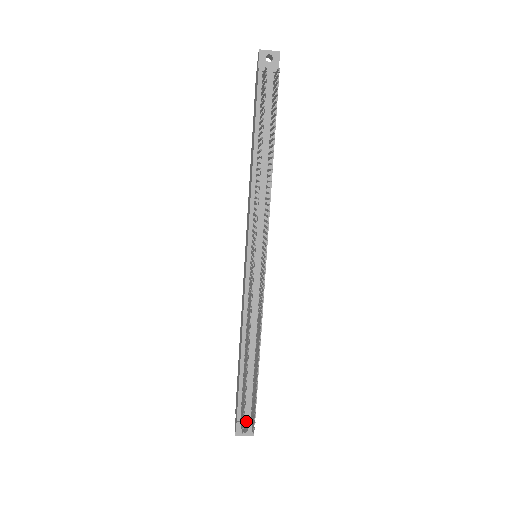
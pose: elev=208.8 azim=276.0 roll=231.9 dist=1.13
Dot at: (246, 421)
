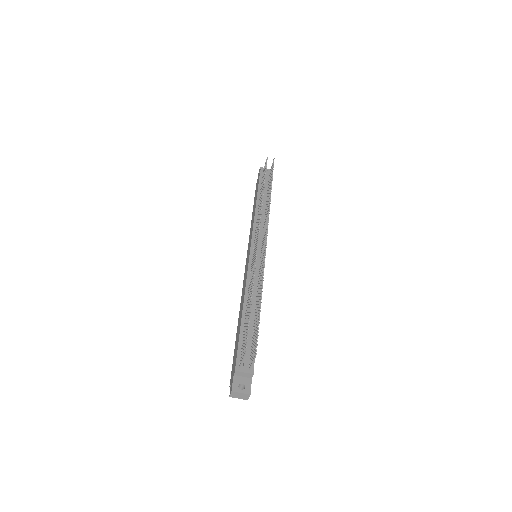
Dot at: (245, 369)
